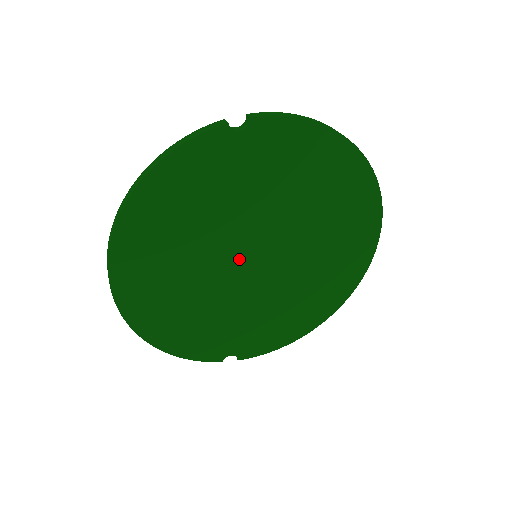
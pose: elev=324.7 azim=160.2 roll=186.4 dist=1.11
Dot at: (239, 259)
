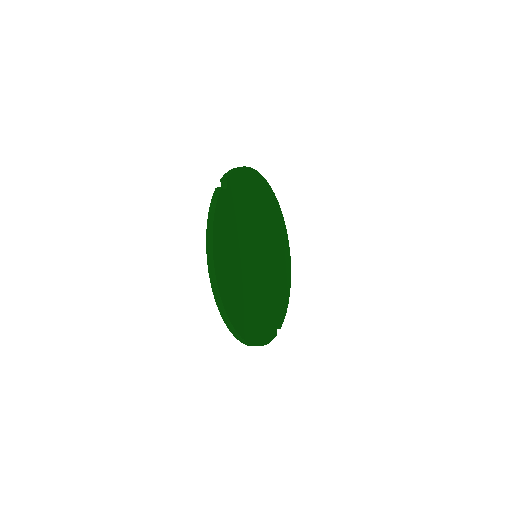
Dot at: (254, 261)
